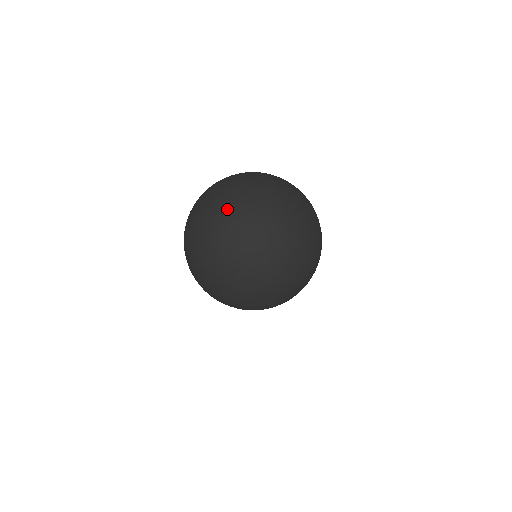
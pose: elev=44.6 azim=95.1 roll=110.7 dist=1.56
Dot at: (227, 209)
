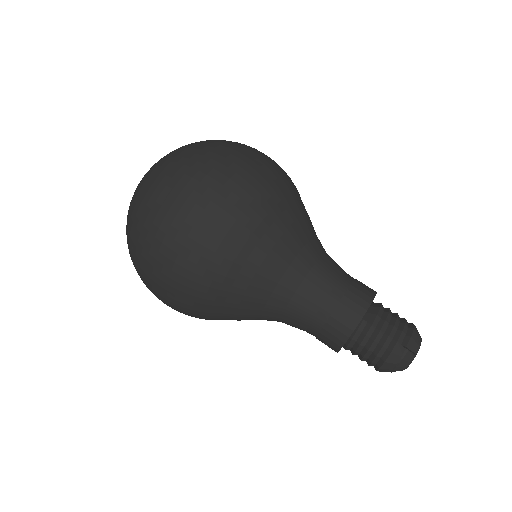
Dot at: occluded
